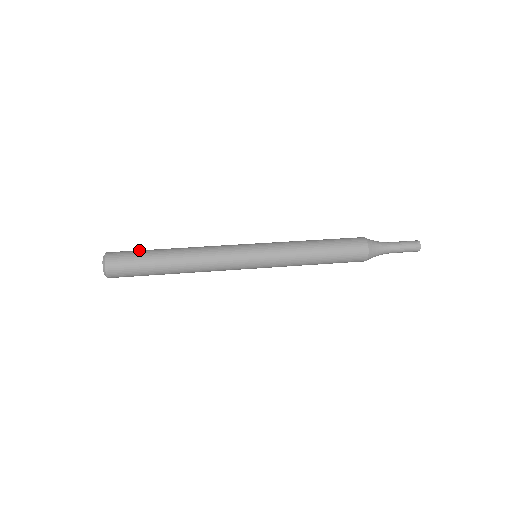
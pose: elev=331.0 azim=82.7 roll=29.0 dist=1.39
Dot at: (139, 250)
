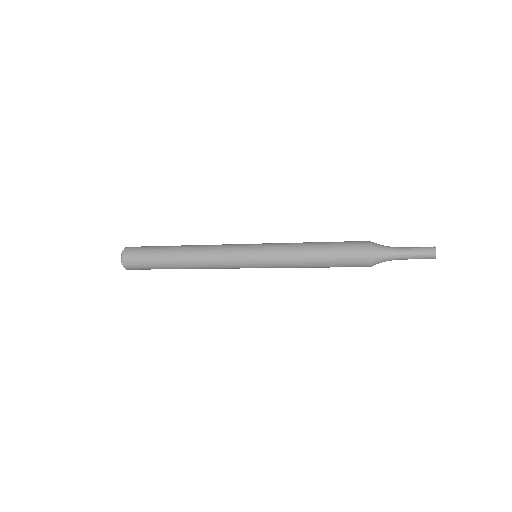
Dot at: occluded
